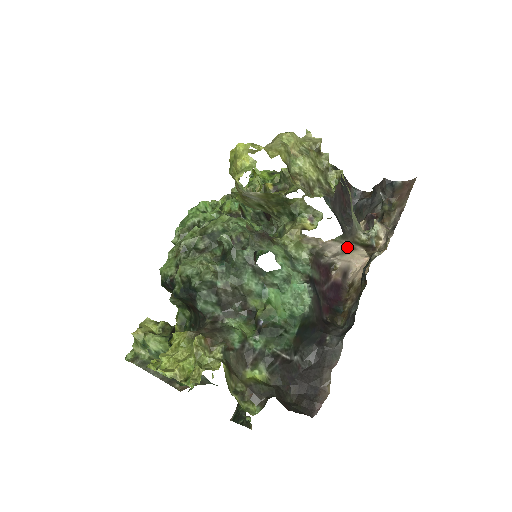
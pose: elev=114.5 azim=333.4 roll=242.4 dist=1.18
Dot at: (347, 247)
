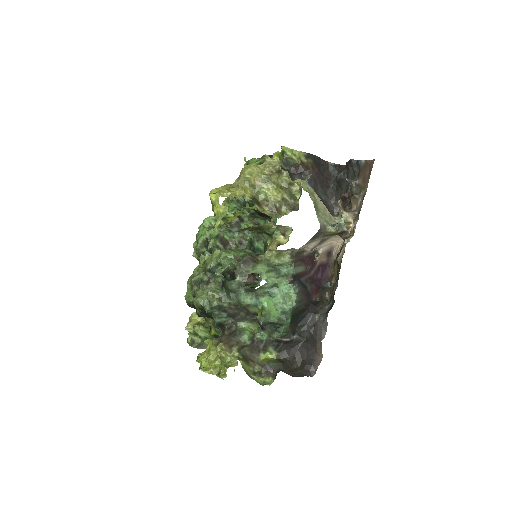
Dot at: (321, 241)
